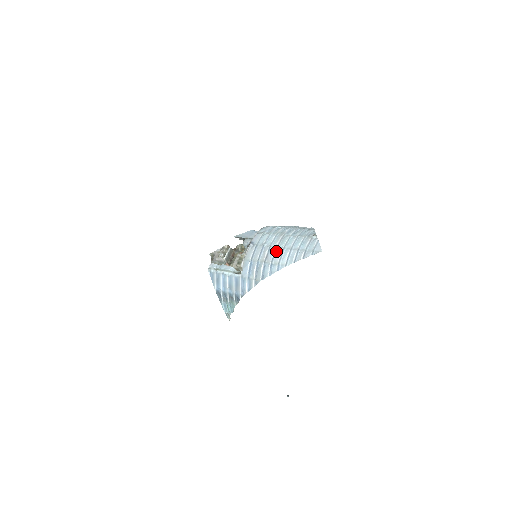
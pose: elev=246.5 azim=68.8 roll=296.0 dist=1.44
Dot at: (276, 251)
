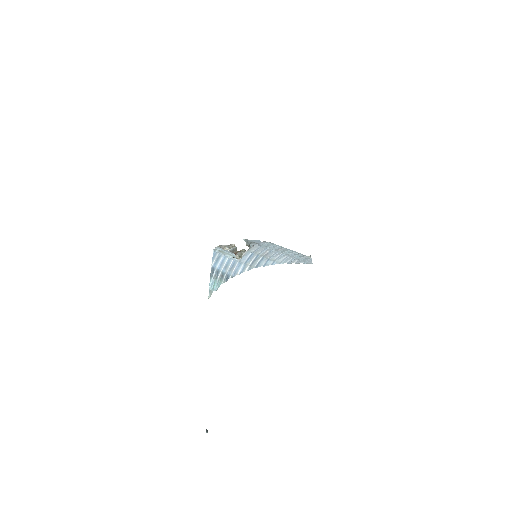
Dot at: (276, 253)
